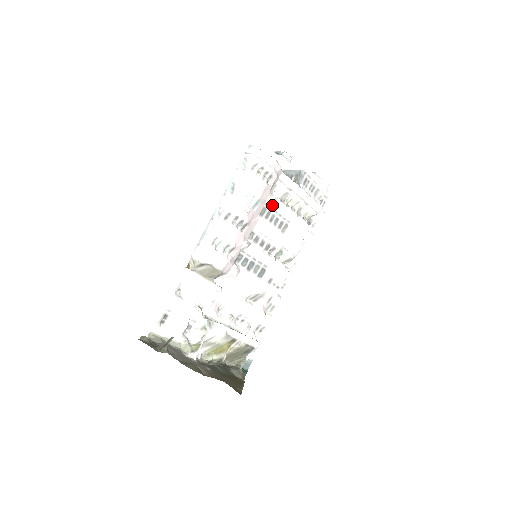
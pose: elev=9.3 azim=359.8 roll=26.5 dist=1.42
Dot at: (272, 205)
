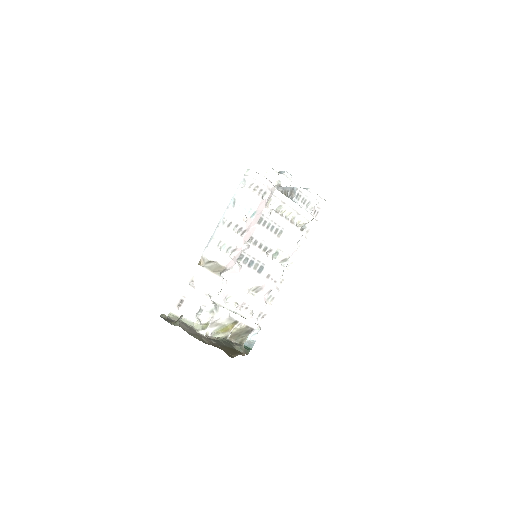
Dot at: (268, 215)
